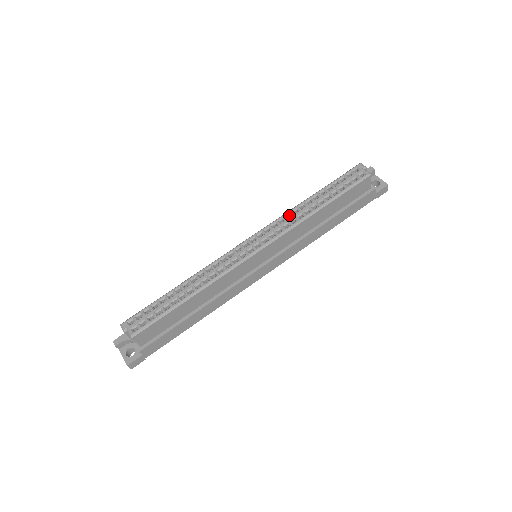
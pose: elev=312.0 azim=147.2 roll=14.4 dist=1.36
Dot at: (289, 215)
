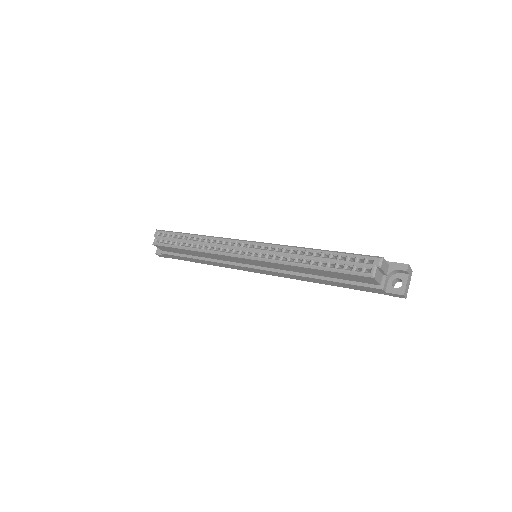
Dot at: (289, 250)
